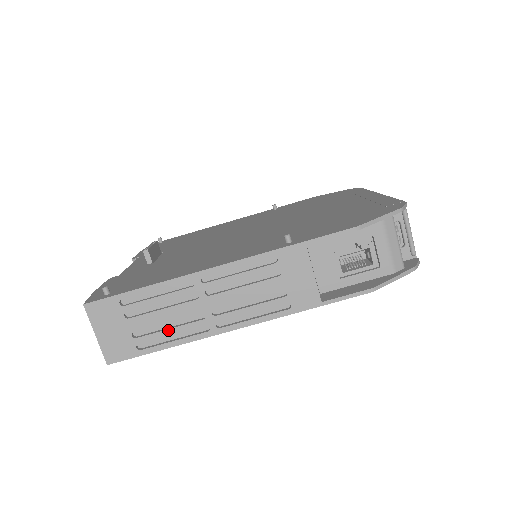
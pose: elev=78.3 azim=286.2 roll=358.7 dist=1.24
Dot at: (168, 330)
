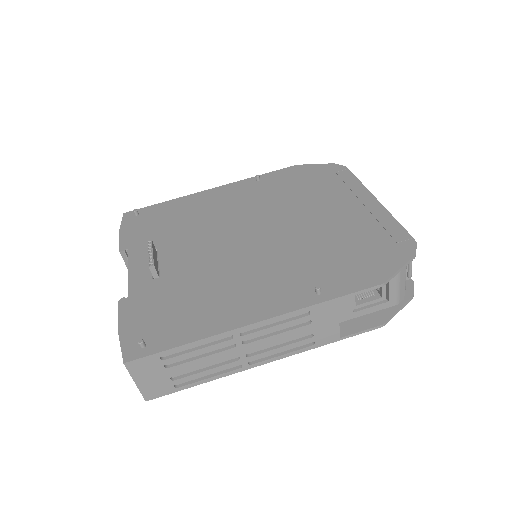
Dot at: (205, 371)
